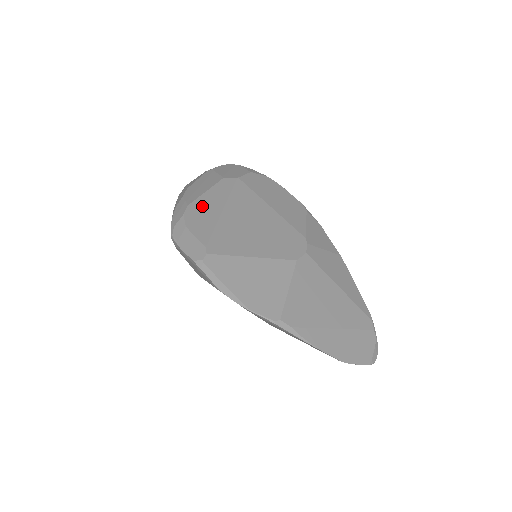
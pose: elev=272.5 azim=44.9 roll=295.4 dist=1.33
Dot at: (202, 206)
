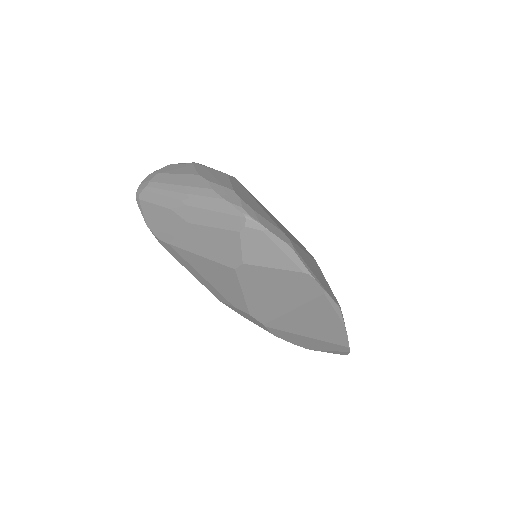
Dot at: (243, 195)
